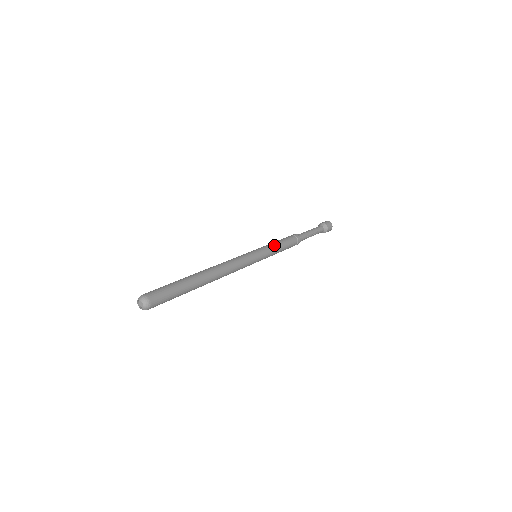
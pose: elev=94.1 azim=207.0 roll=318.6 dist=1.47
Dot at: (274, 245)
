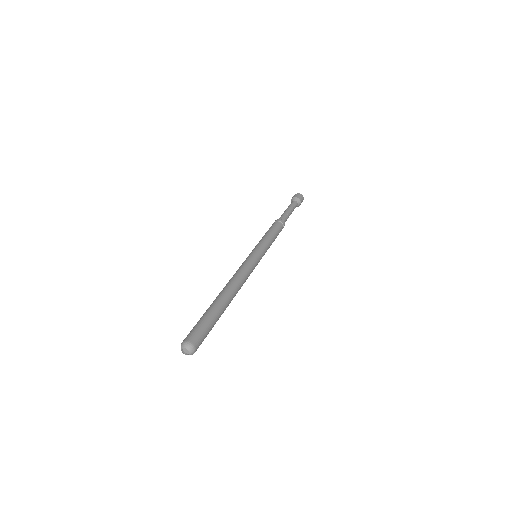
Dot at: (266, 238)
